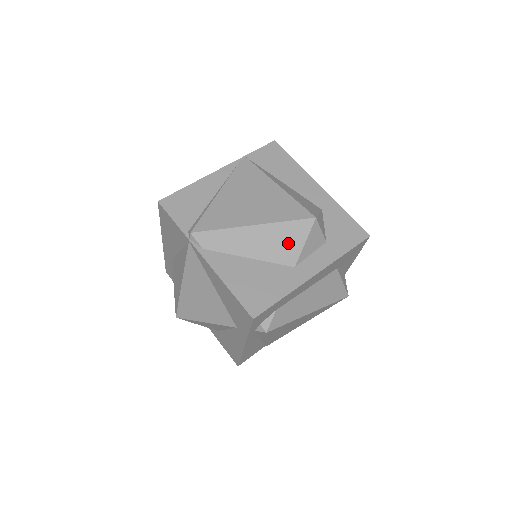
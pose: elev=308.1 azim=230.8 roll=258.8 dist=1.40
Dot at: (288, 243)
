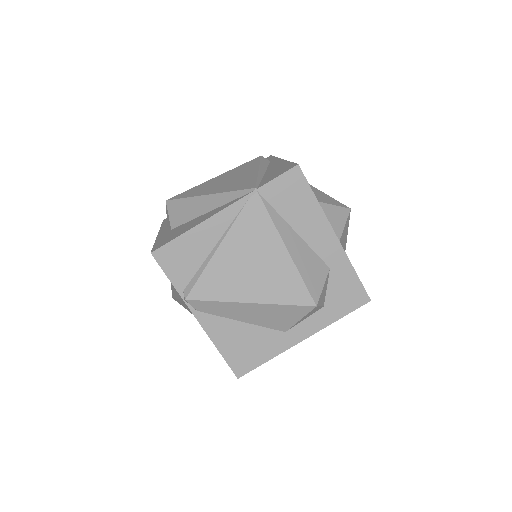
Dot at: (283, 318)
